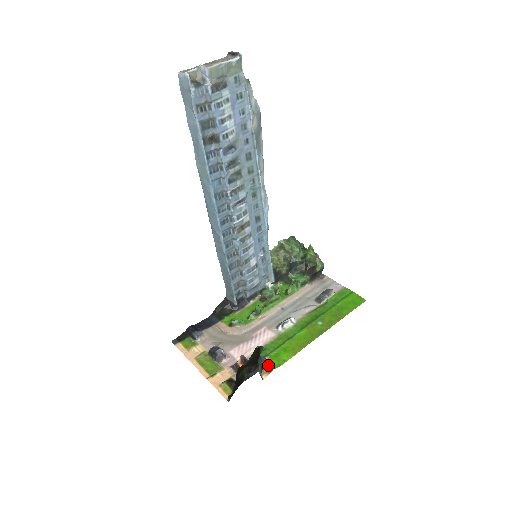
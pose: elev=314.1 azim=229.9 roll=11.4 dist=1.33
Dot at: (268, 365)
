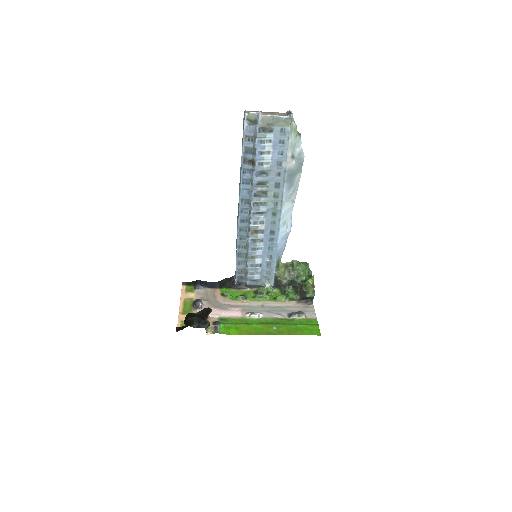
Dot at: (217, 328)
